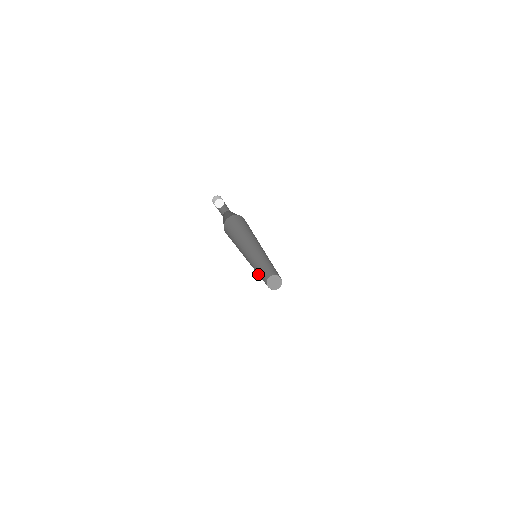
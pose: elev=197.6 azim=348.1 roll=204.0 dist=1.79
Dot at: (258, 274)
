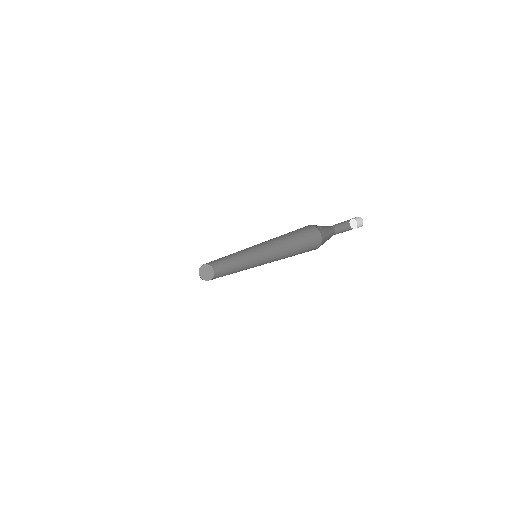
Dot at: occluded
